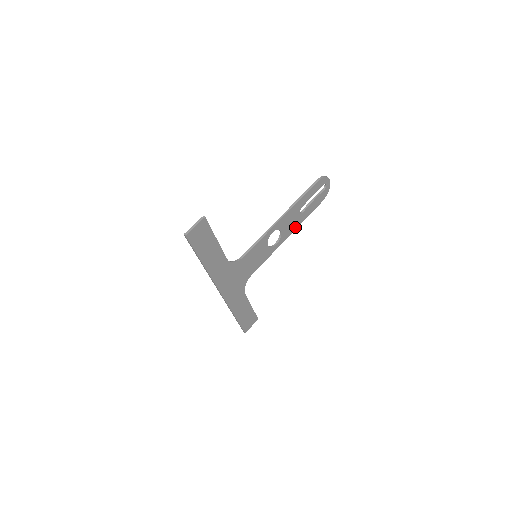
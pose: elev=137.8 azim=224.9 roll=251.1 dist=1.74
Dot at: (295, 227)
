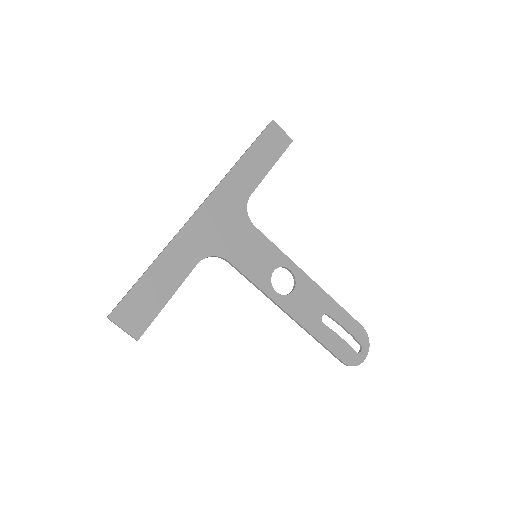
Dot at: (302, 322)
